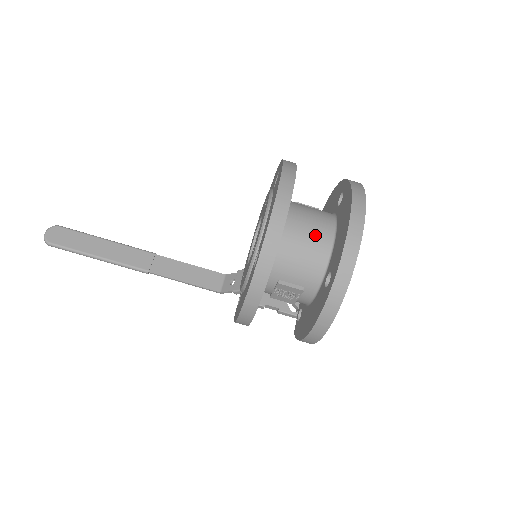
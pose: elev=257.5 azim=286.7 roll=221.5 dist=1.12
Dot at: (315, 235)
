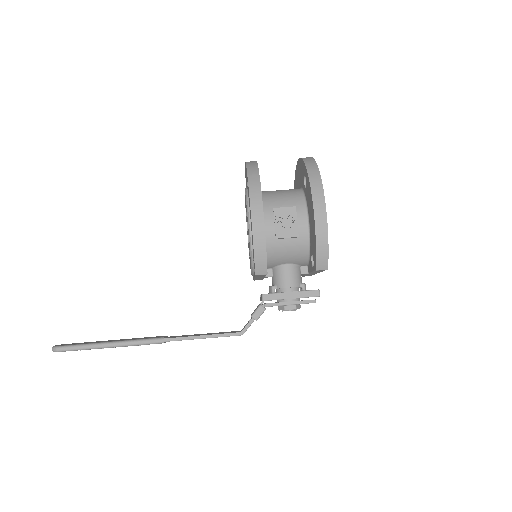
Dot at: occluded
